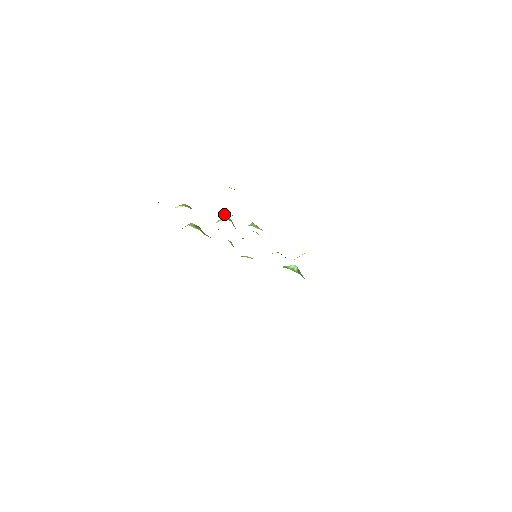
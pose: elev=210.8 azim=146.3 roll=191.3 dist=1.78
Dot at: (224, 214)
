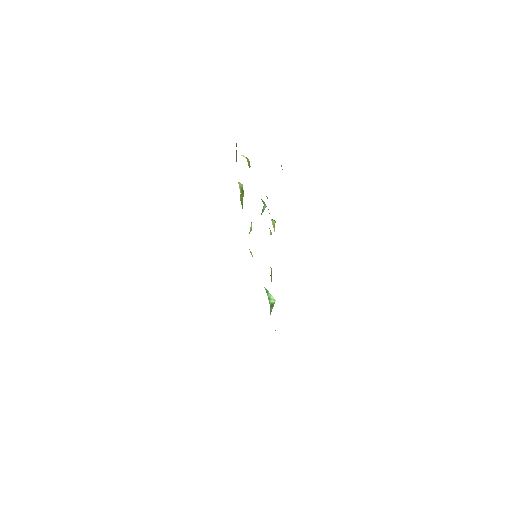
Dot at: occluded
